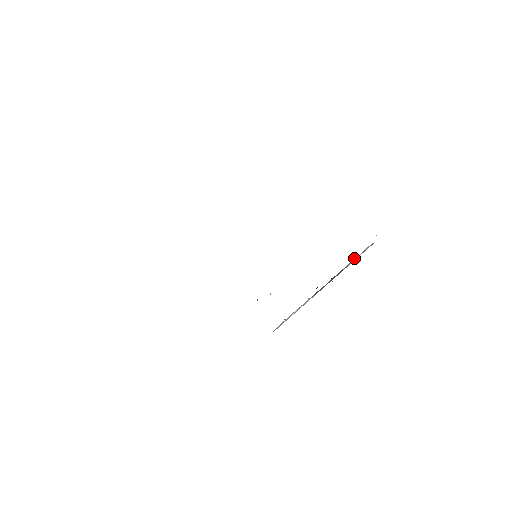
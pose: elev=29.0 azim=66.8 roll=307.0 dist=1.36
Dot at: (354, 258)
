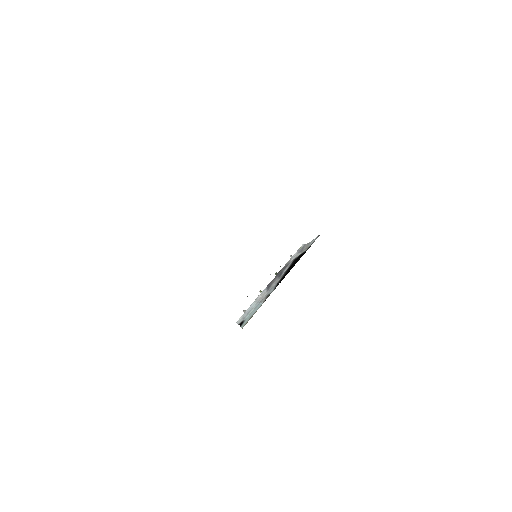
Dot at: (291, 255)
